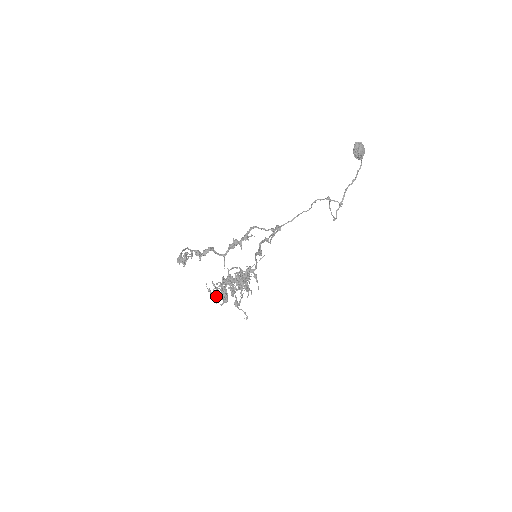
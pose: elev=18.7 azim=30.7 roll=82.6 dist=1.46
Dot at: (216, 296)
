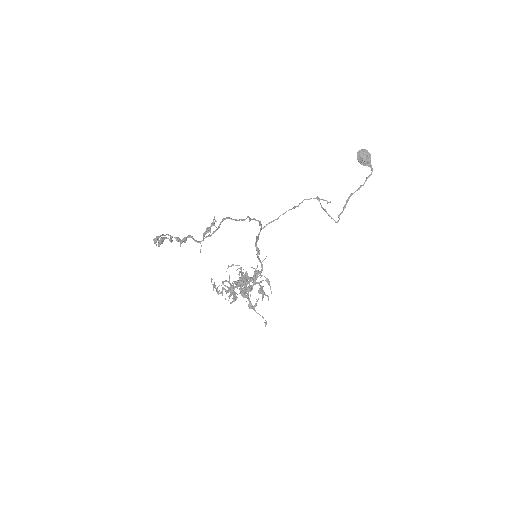
Dot at: (219, 290)
